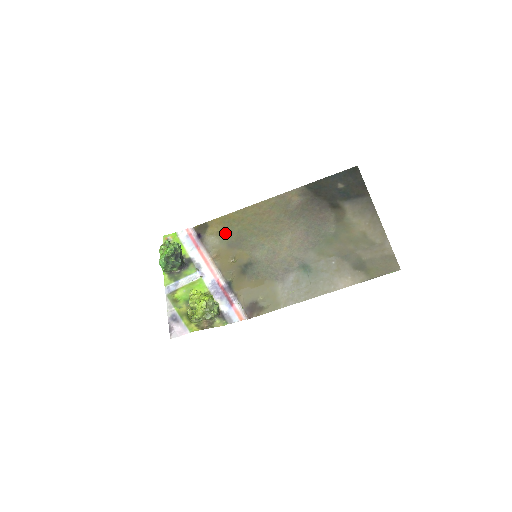
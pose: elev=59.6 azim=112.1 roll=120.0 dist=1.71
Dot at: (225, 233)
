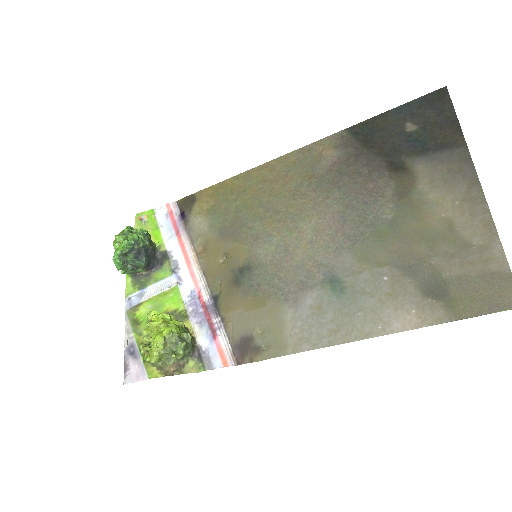
Dot at: (217, 212)
